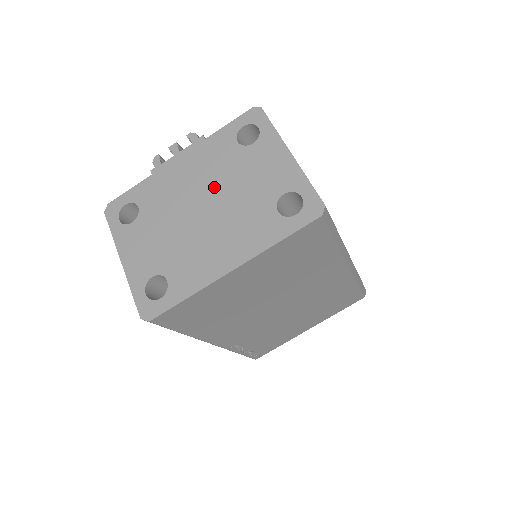
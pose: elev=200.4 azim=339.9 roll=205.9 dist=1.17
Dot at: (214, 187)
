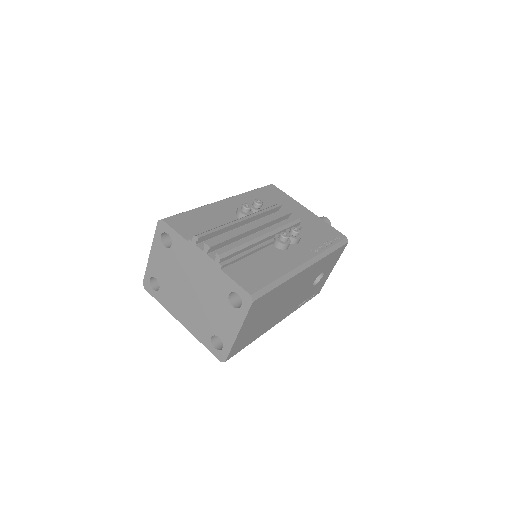
Dot at: (203, 292)
